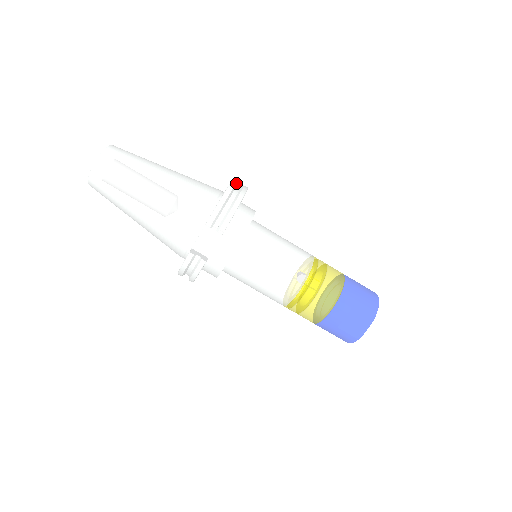
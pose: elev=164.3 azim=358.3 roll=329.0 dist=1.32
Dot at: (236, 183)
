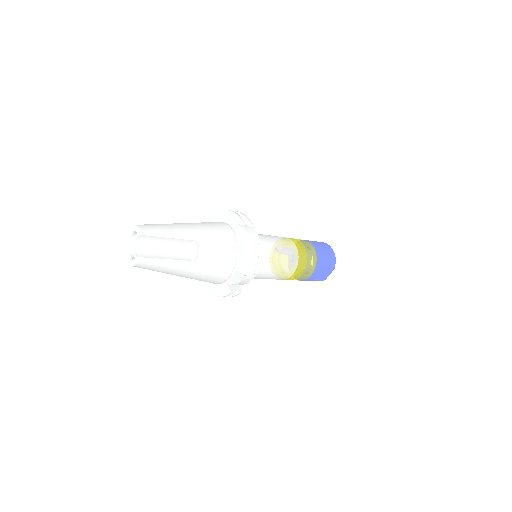
Dot at: (245, 224)
